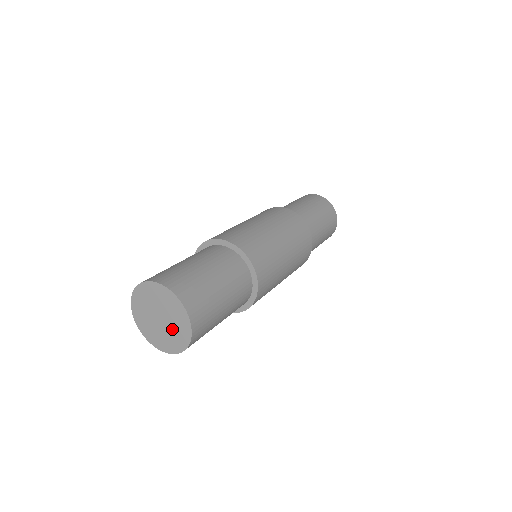
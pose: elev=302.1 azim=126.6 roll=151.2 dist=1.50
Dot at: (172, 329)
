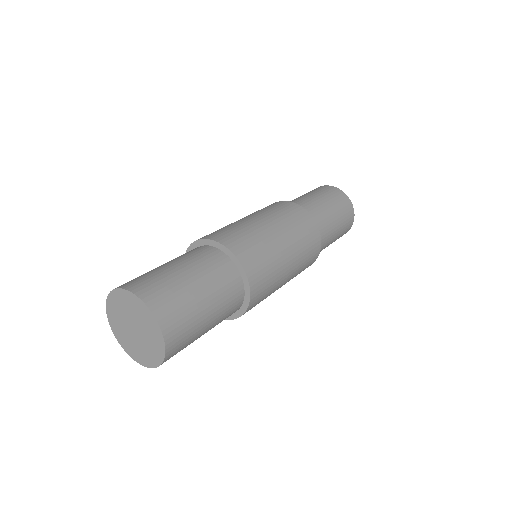
Dot at: (143, 345)
